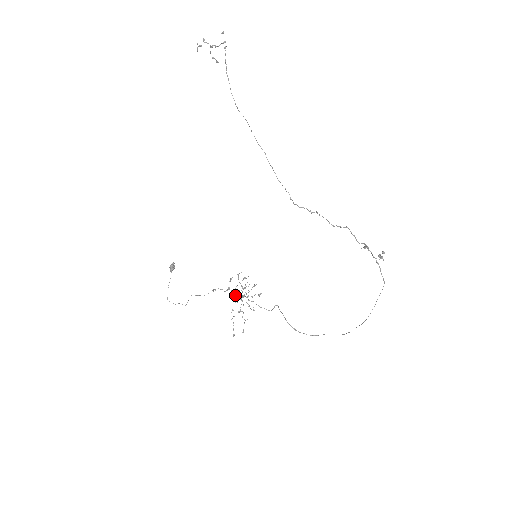
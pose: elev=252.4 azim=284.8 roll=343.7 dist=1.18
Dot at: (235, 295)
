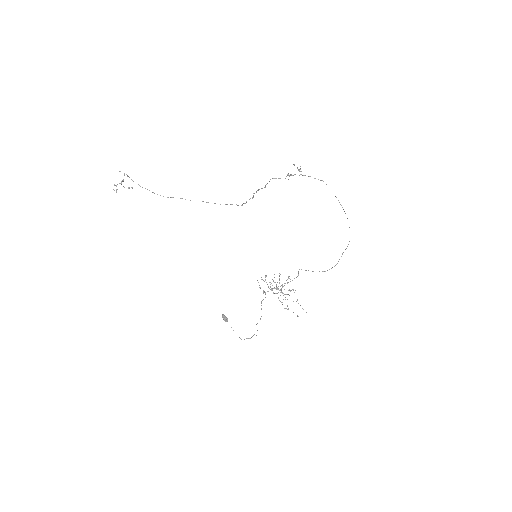
Dot at: occluded
